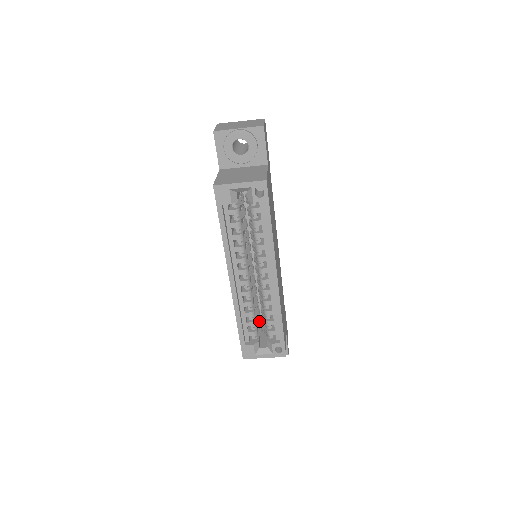
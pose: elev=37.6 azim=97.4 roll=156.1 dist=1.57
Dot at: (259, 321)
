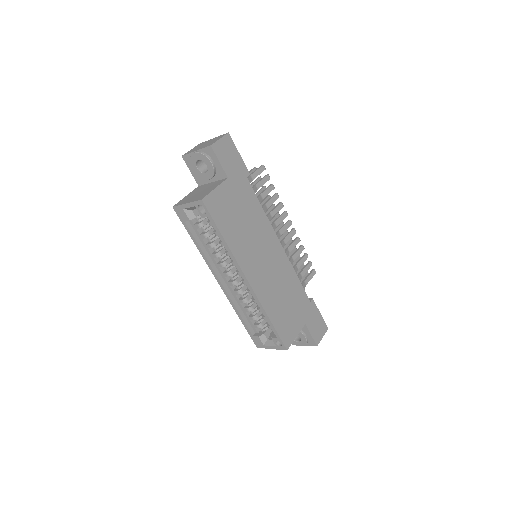
Dot at: occluded
